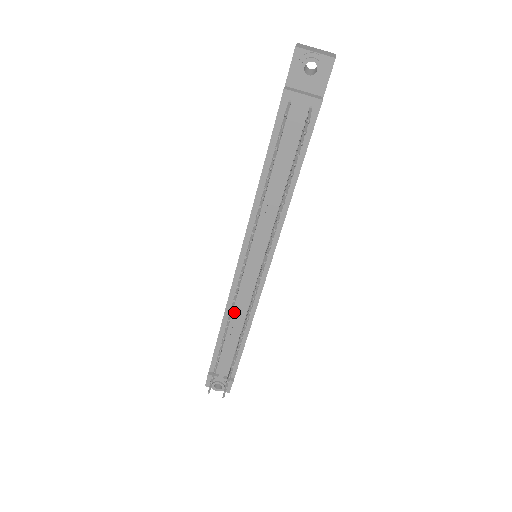
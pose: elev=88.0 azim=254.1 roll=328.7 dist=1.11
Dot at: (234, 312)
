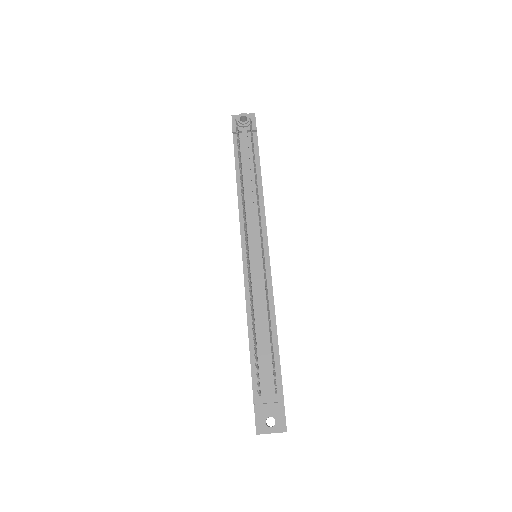
Dot at: (255, 306)
